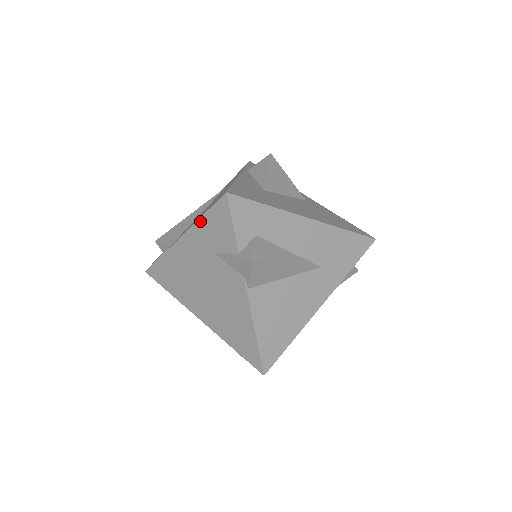
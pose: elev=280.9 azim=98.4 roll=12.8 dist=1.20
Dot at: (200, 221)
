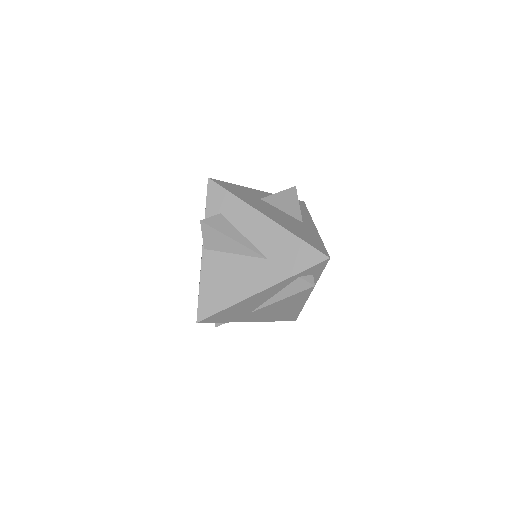
Dot at: occluded
